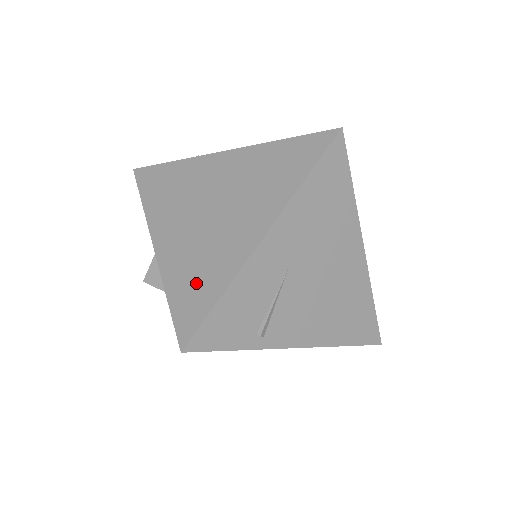
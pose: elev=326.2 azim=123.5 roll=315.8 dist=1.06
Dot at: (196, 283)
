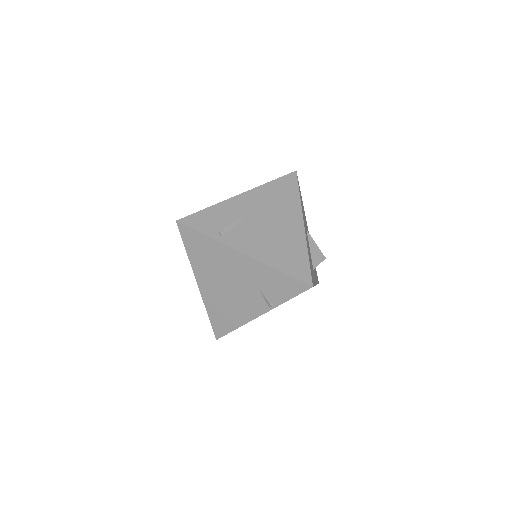
Dot at: occluded
